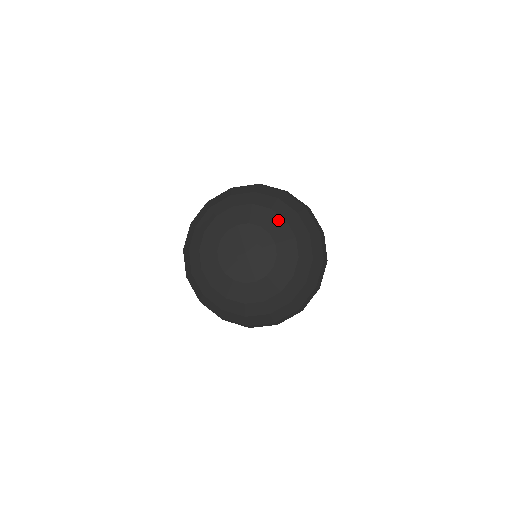
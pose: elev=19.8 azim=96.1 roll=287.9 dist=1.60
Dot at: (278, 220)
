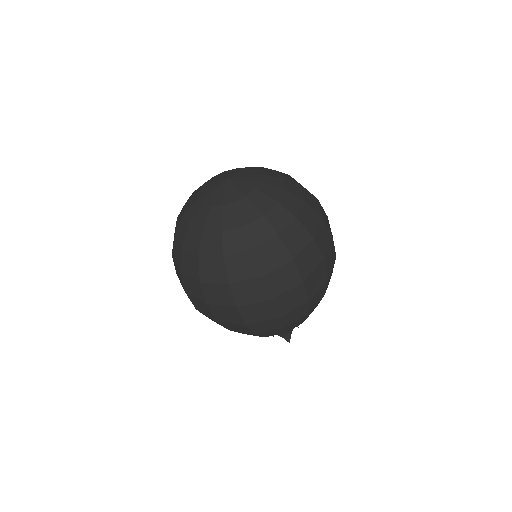
Dot at: (266, 169)
